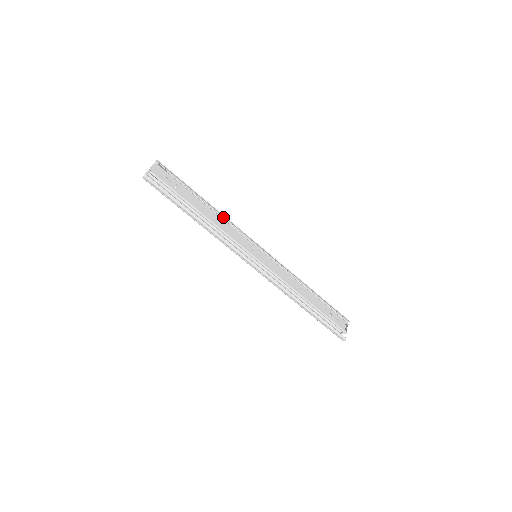
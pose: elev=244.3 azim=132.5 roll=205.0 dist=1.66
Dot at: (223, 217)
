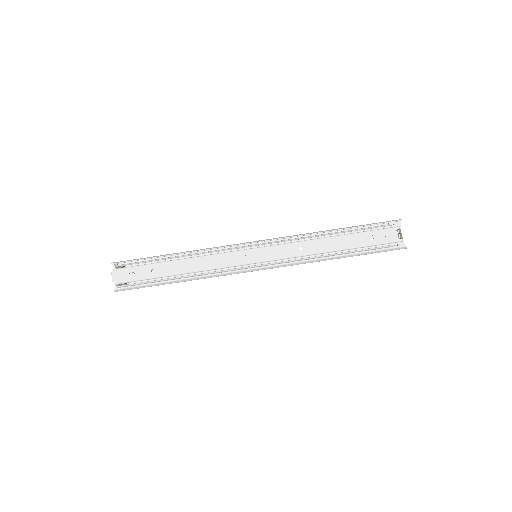
Dot at: (199, 254)
